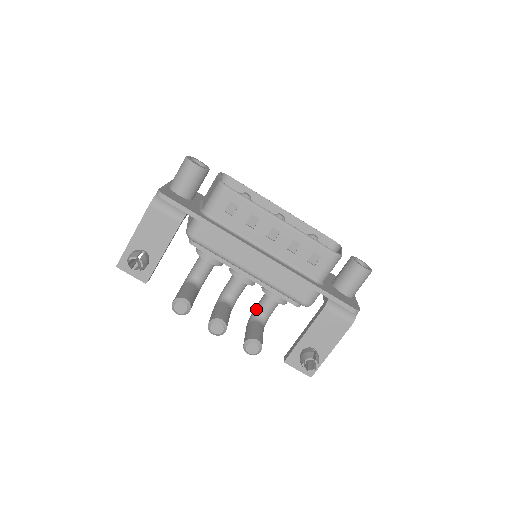
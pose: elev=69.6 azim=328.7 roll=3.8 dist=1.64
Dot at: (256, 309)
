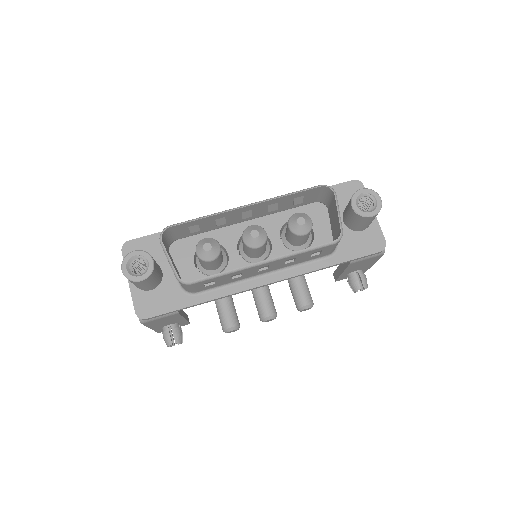
Dot at: occluded
